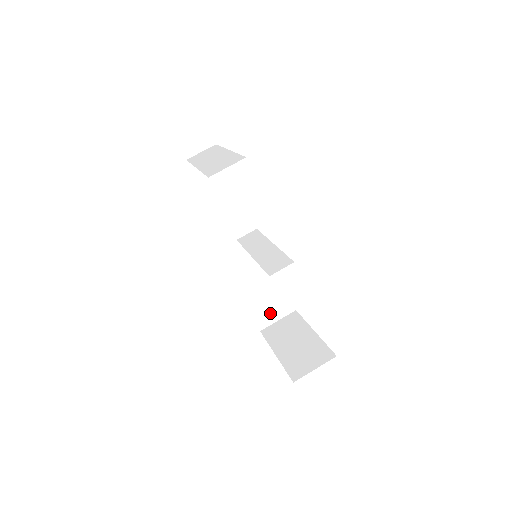
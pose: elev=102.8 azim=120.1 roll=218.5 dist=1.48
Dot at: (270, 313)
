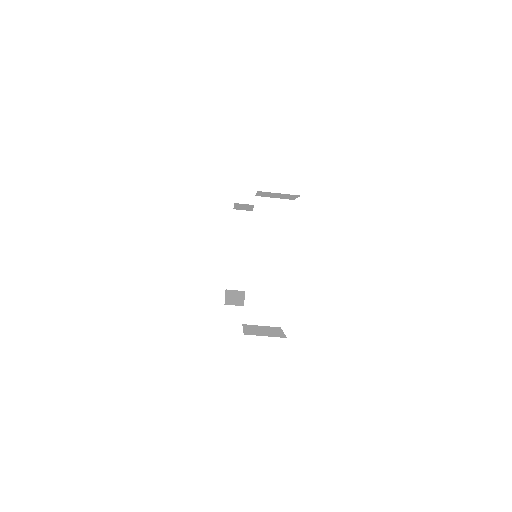
Dot at: occluded
